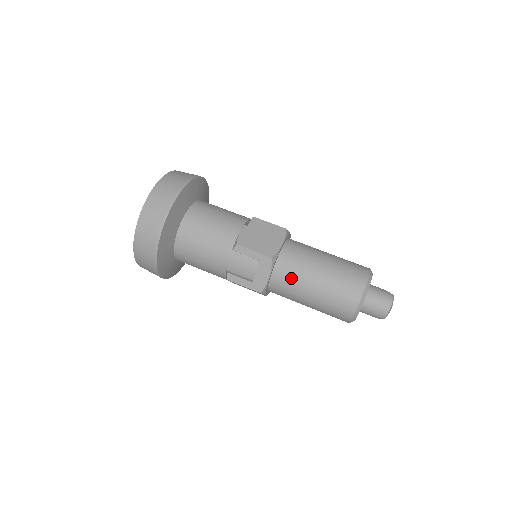
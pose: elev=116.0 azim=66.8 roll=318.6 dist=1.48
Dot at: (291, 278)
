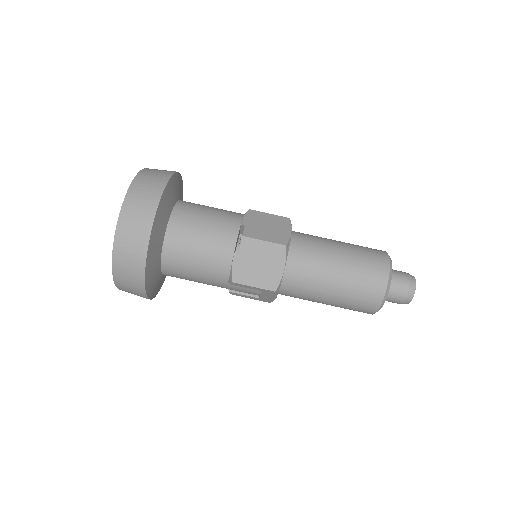
Dot at: (300, 296)
